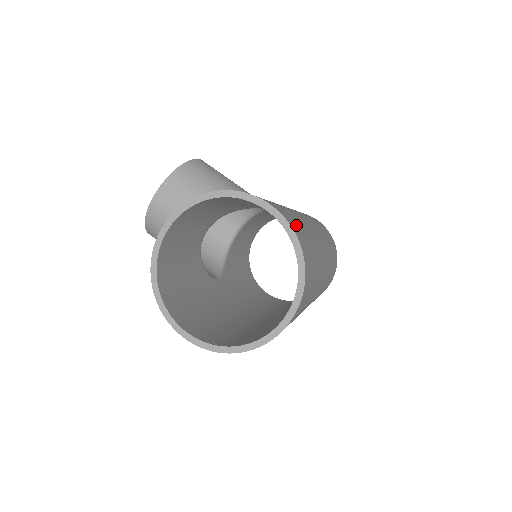
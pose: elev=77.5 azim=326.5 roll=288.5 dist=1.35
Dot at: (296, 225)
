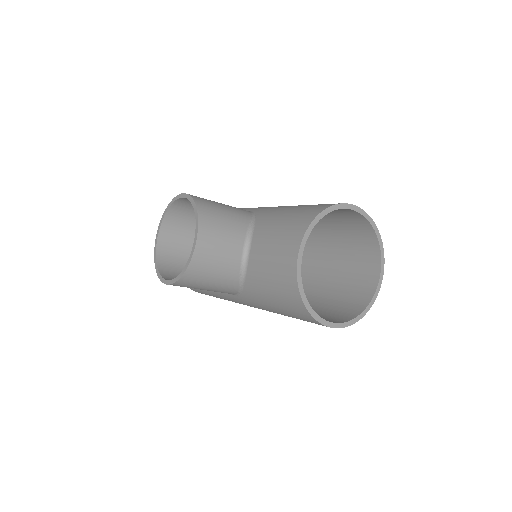
Dot at: occluded
